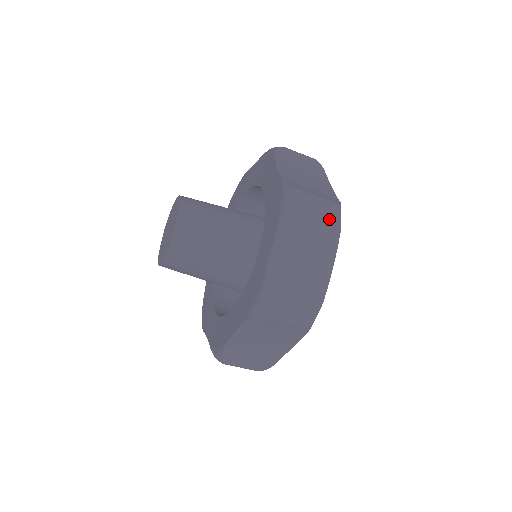
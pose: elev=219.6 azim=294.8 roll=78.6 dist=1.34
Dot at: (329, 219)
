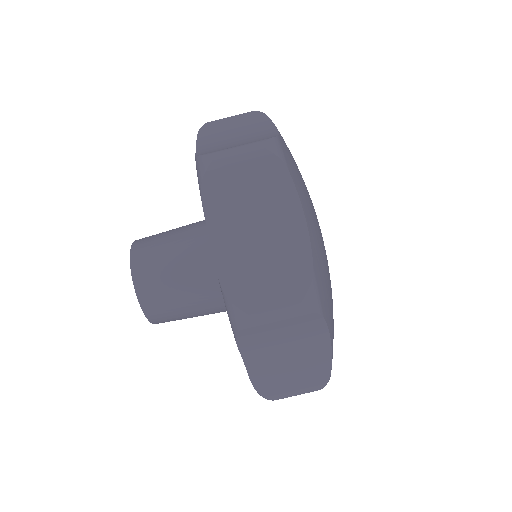
Dot at: (262, 164)
